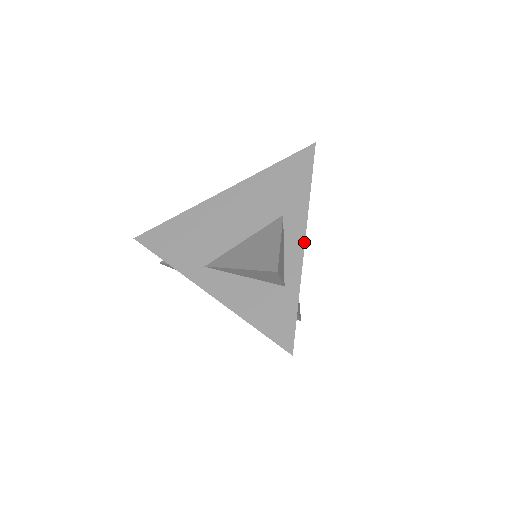
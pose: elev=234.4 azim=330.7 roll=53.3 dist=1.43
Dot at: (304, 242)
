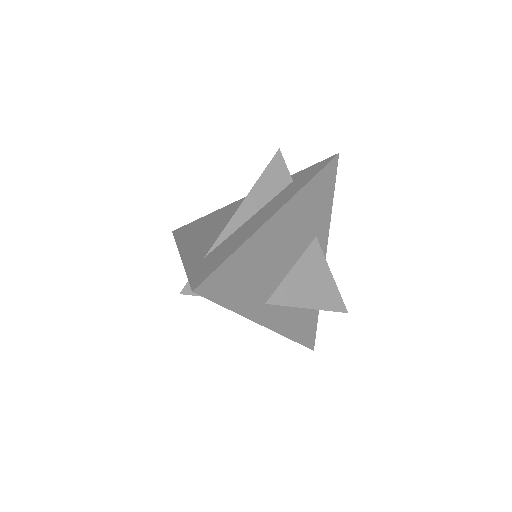
Dot at: occluded
